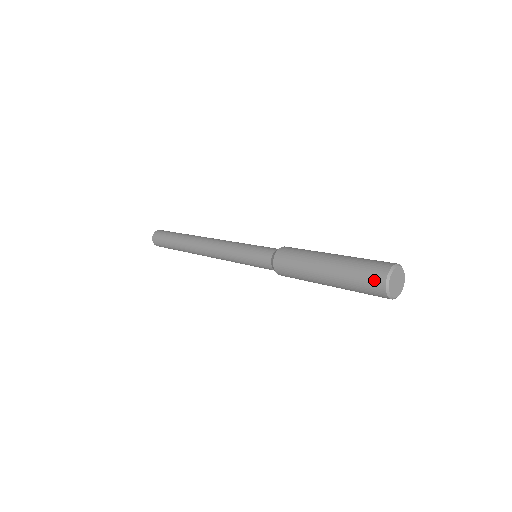
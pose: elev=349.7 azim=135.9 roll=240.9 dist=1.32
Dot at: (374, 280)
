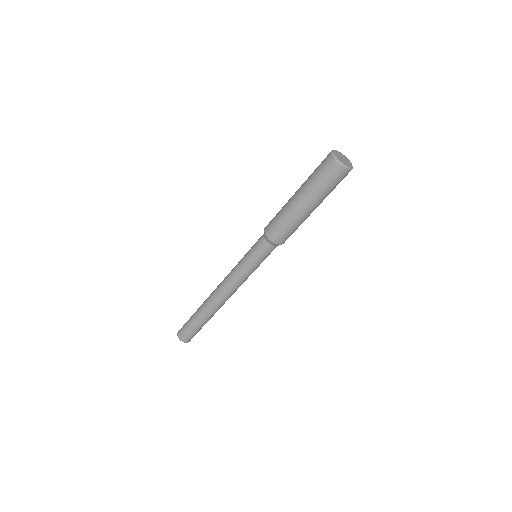
Dot at: (325, 158)
